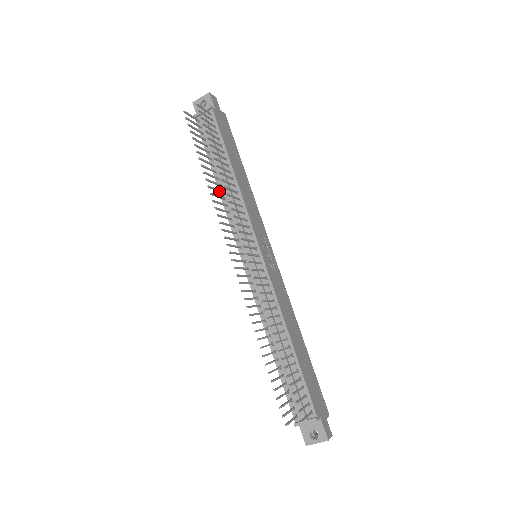
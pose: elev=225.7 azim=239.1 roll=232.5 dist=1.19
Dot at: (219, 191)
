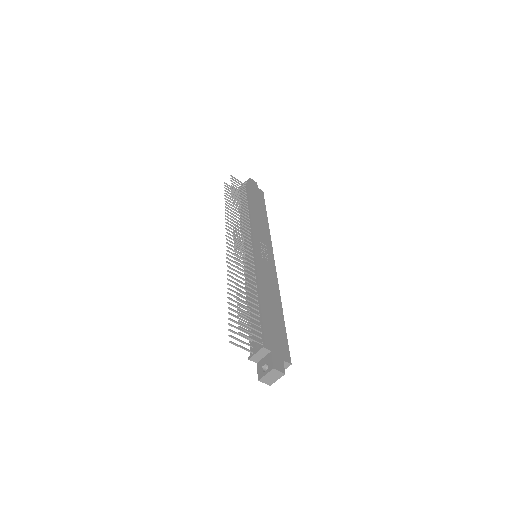
Dot at: occluded
